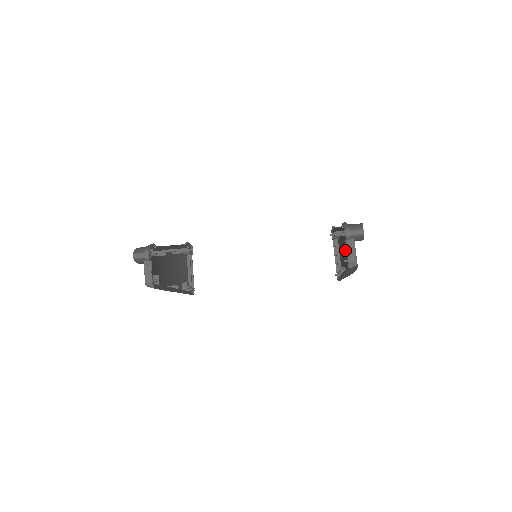
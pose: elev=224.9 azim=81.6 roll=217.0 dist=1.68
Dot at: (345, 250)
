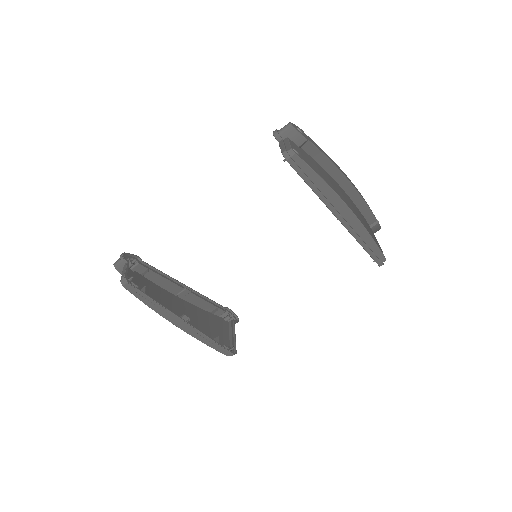
Dot at: occluded
